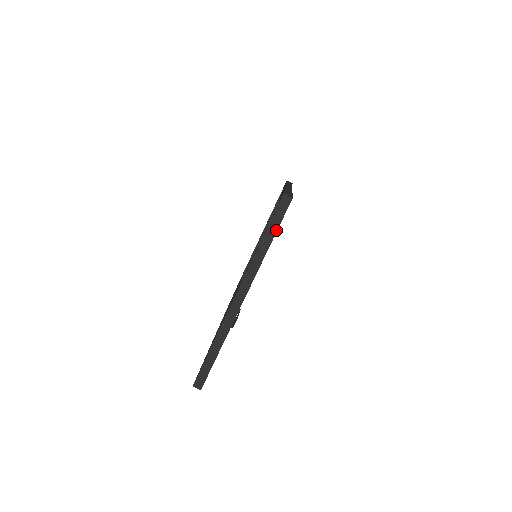
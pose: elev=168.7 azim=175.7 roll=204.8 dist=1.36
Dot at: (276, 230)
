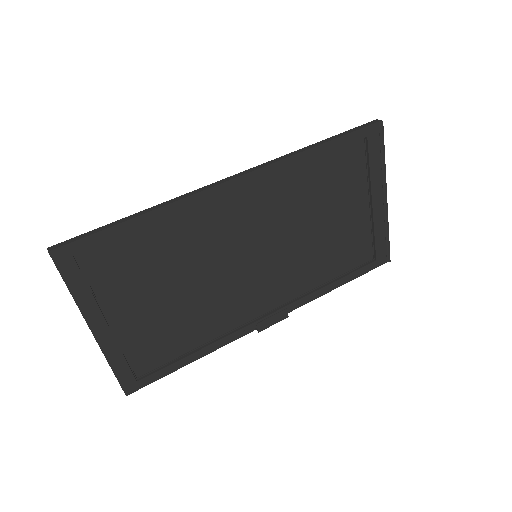
Dot at: (63, 278)
